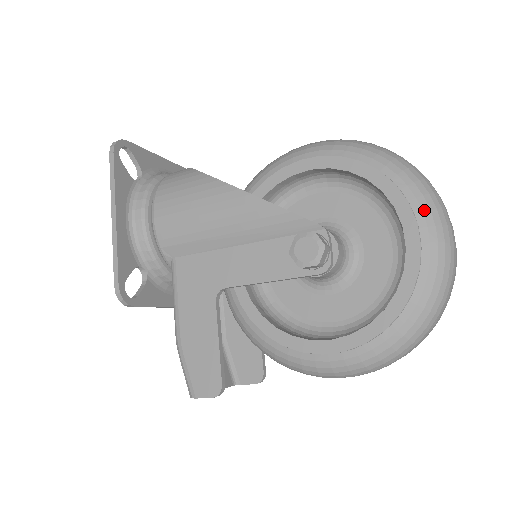
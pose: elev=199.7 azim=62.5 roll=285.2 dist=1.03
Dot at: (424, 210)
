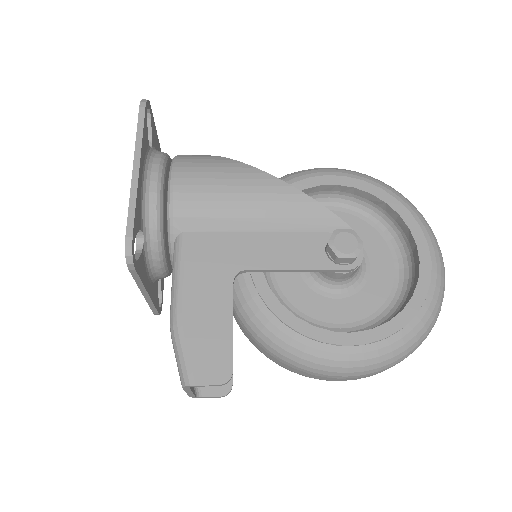
Dot at: (430, 236)
